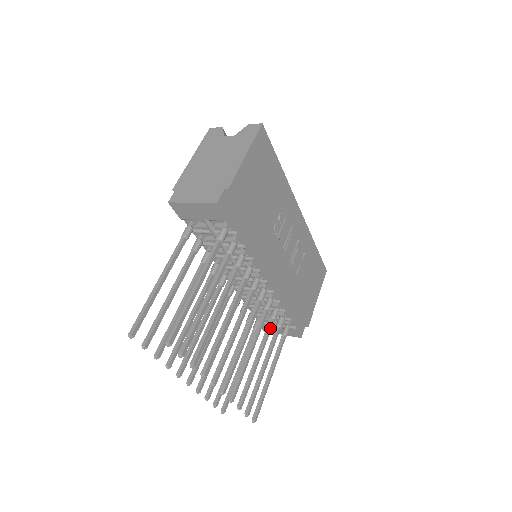
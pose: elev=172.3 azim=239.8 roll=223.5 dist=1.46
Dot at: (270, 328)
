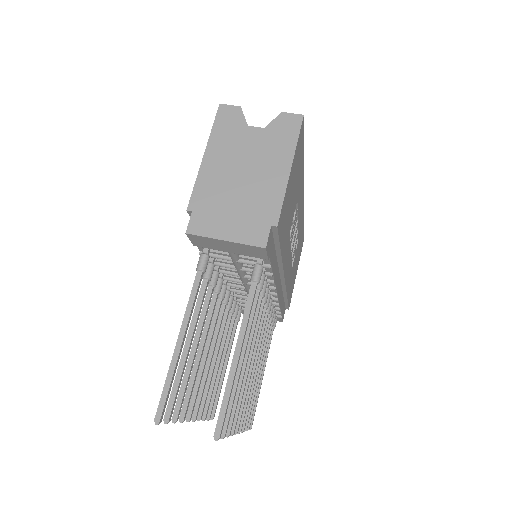
Dot at: (268, 334)
